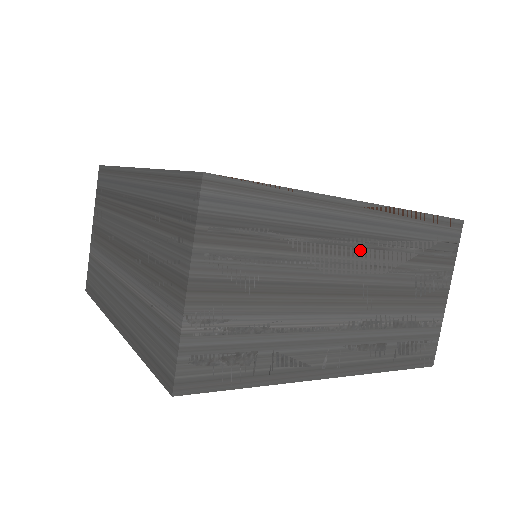
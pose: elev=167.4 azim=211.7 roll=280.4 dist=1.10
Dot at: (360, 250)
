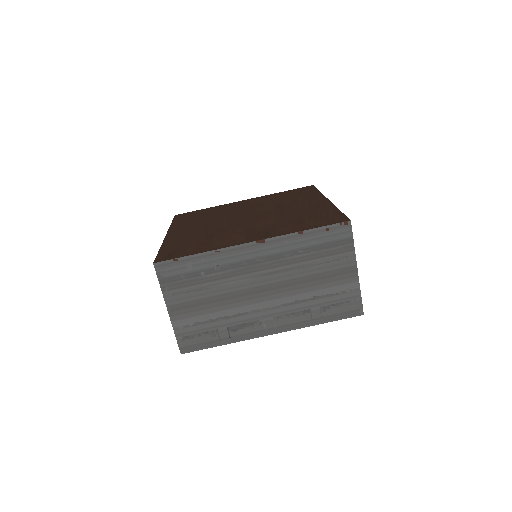
Dot at: (263, 266)
